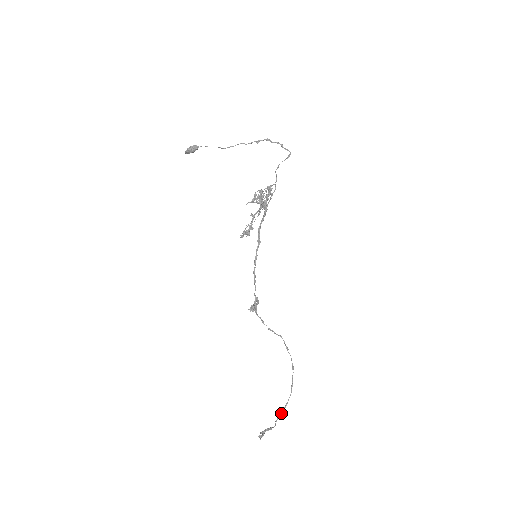
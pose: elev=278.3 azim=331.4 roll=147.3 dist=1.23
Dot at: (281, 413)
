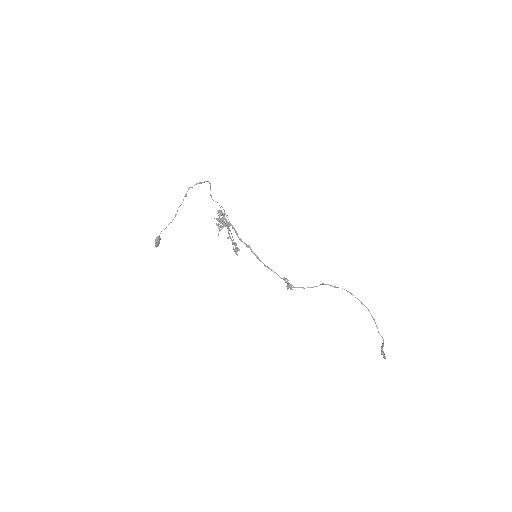
Dot at: occluded
